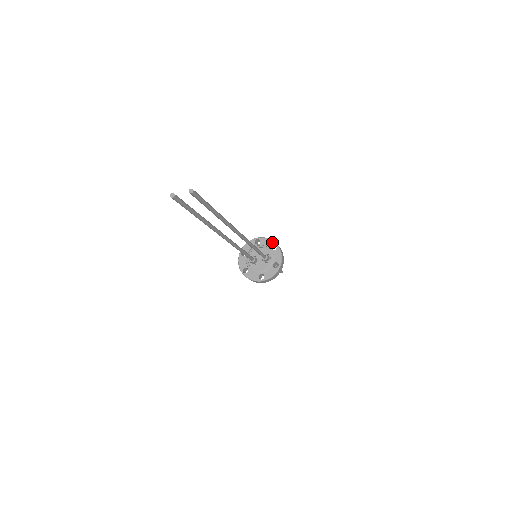
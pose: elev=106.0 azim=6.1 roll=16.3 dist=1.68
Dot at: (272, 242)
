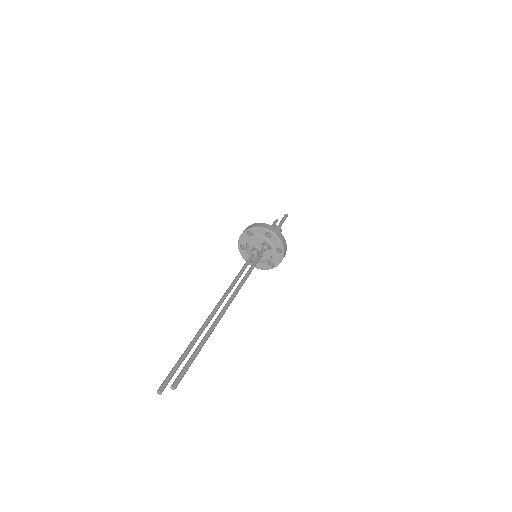
Dot at: (264, 230)
